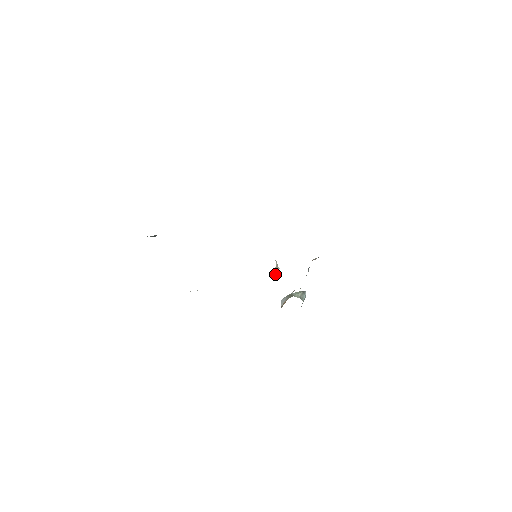
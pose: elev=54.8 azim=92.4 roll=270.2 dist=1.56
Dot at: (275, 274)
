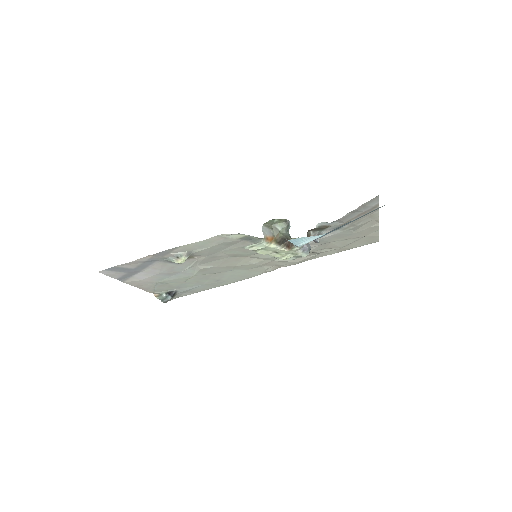
Dot at: occluded
